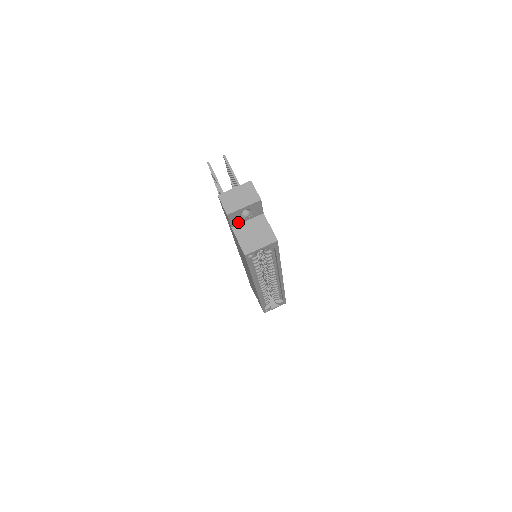
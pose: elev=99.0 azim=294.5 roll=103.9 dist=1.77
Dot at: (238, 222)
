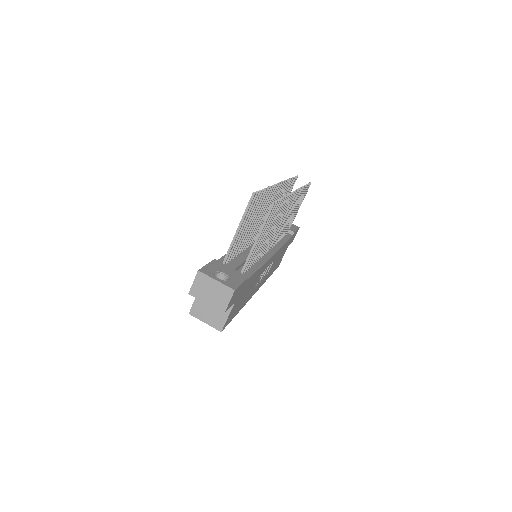
Dot at: occluded
